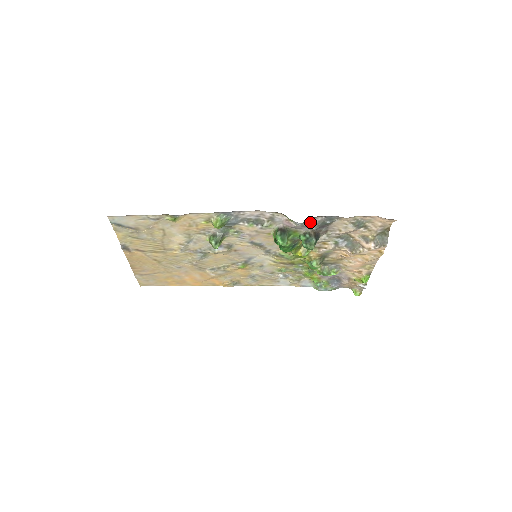
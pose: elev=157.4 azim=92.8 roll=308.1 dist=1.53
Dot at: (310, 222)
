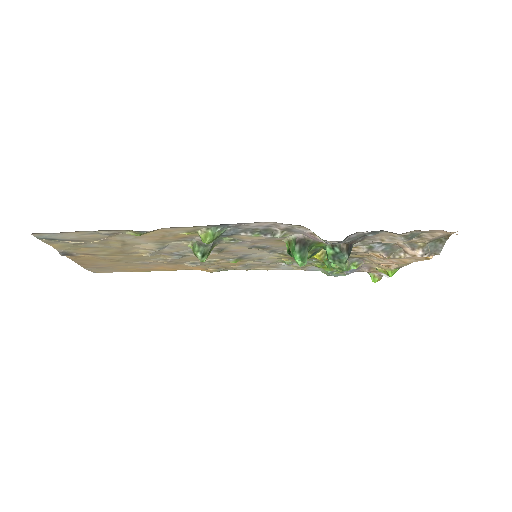
Dot at: (346, 239)
